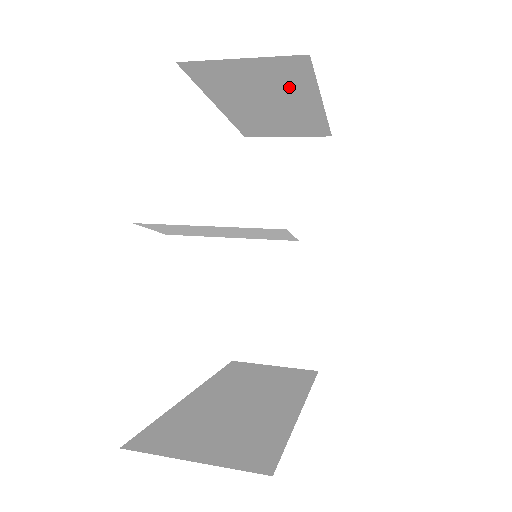
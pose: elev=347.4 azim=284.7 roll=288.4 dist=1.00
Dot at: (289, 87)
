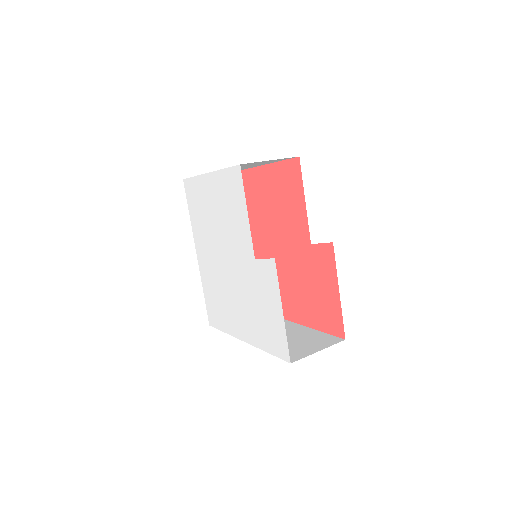
Dot at: occluded
